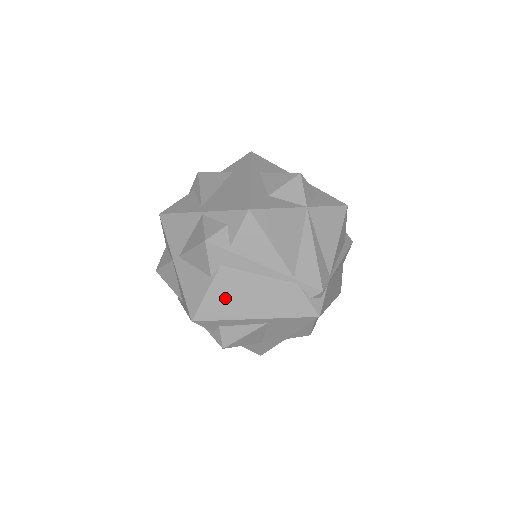
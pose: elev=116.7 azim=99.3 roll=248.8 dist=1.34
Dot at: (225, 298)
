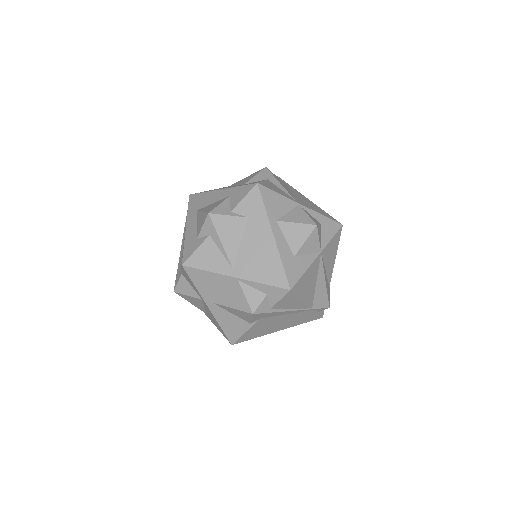
Dot at: (259, 330)
